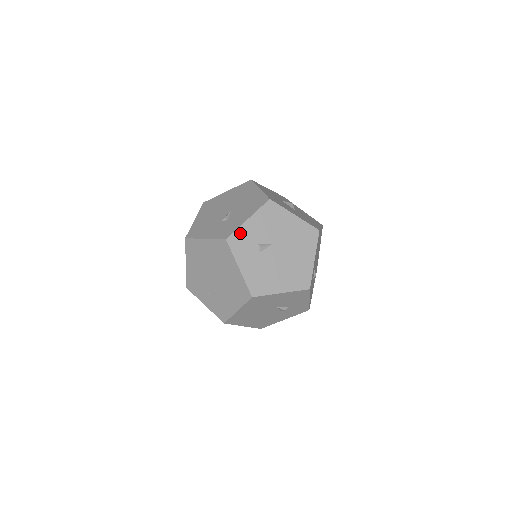
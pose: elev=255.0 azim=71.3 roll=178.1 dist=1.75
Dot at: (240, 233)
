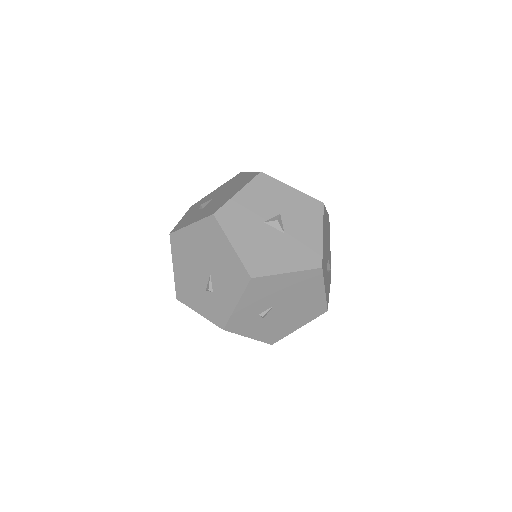
Dot at: (235, 318)
